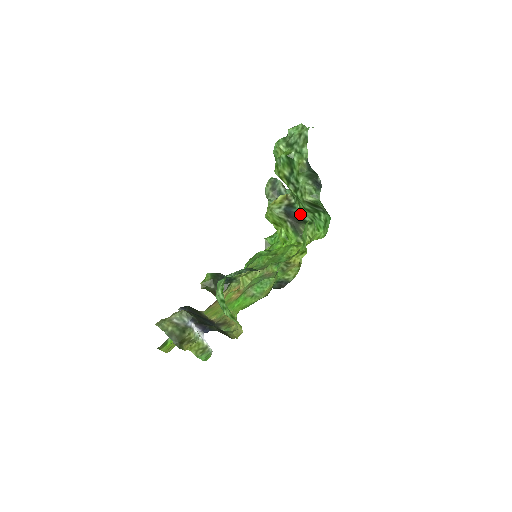
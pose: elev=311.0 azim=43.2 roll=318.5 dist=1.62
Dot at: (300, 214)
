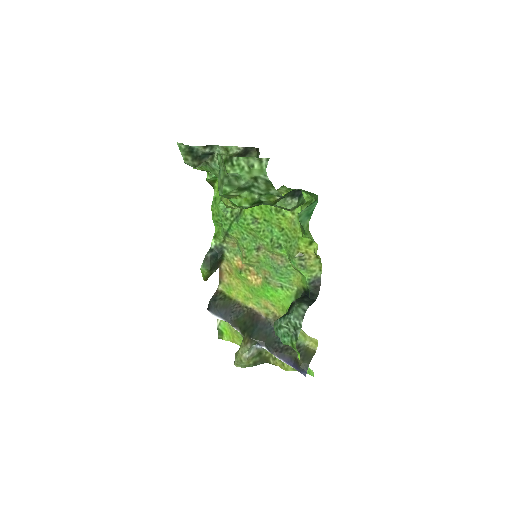
Dot at: occluded
